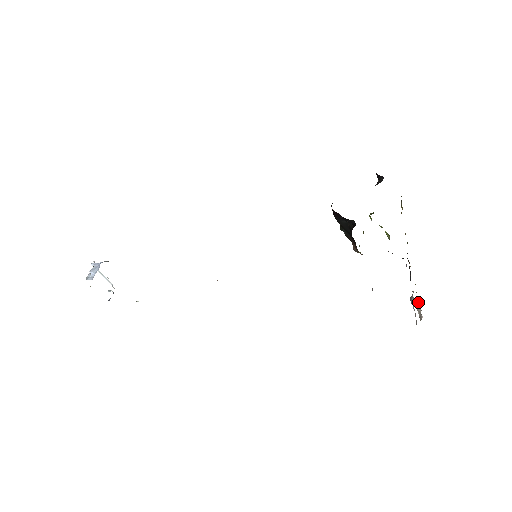
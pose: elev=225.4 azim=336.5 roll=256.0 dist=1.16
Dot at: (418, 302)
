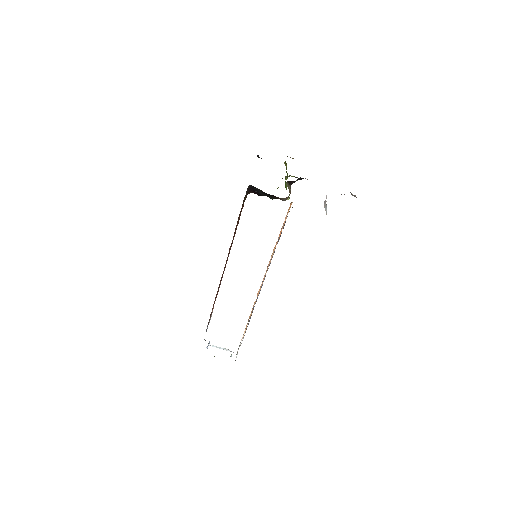
Dot at: occluded
